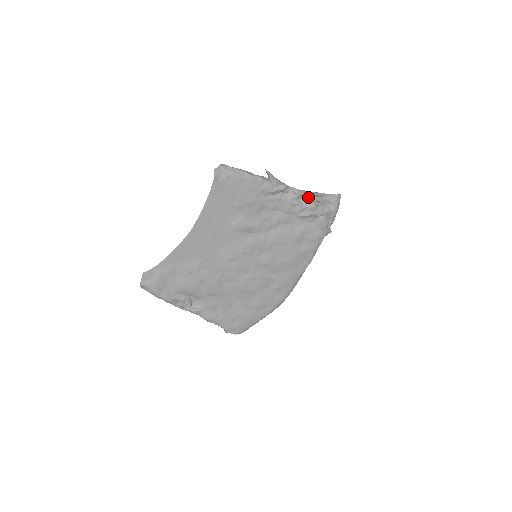
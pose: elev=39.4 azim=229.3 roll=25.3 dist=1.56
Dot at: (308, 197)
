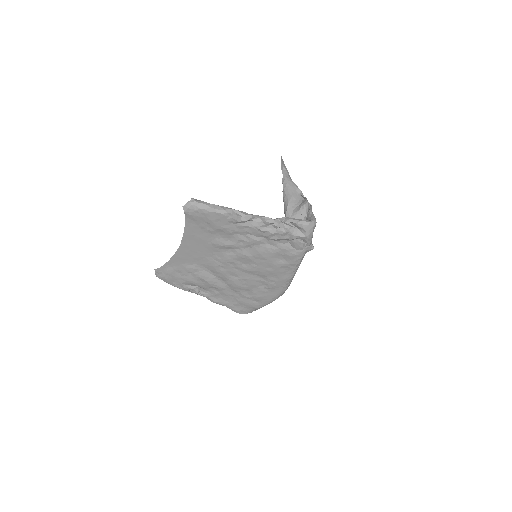
Dot at: (276, 225)
